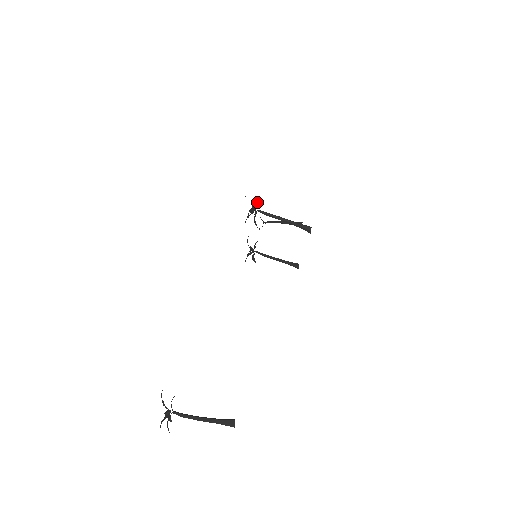
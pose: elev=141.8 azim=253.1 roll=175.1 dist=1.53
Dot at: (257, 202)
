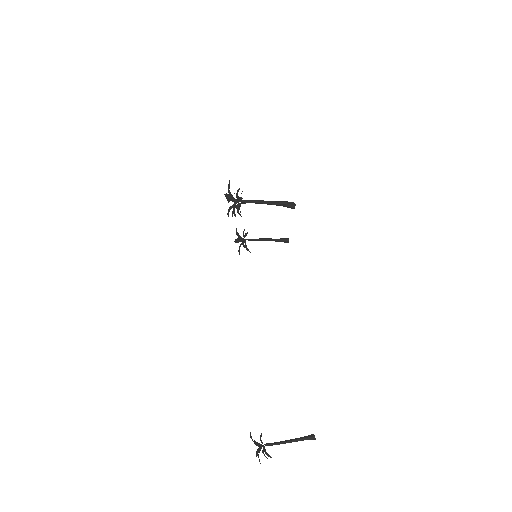
Dot at: (236, 193)
